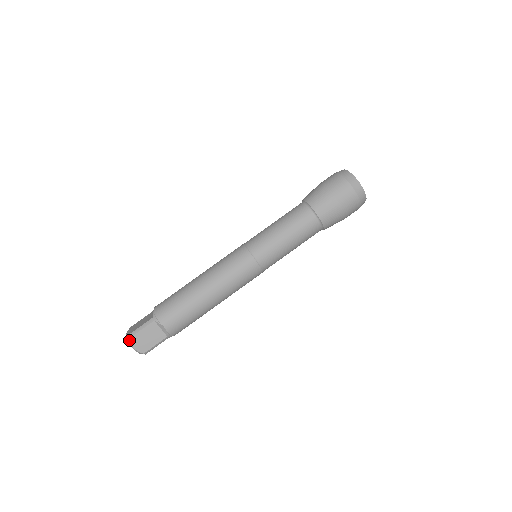
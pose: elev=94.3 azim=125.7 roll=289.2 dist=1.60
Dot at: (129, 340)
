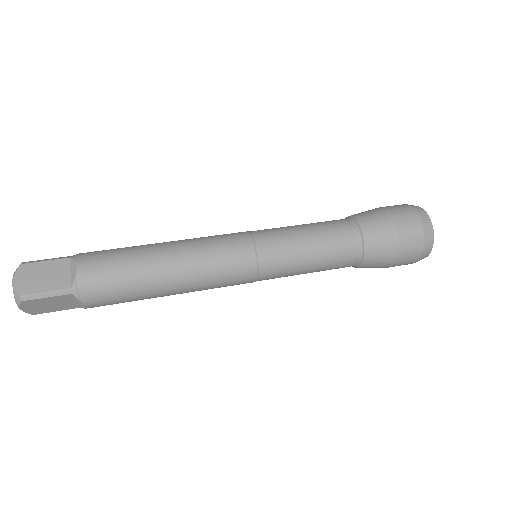
Dot at: (17, 268)
